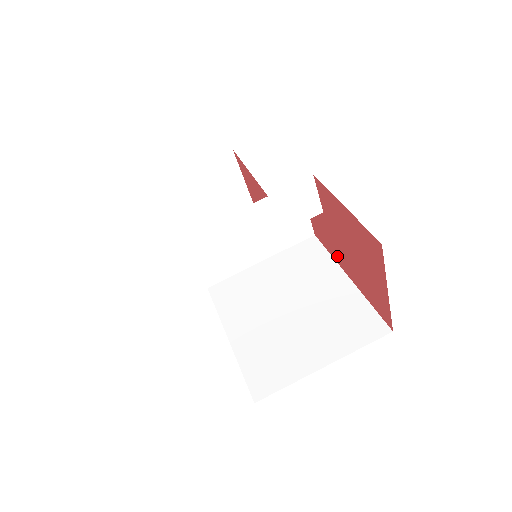
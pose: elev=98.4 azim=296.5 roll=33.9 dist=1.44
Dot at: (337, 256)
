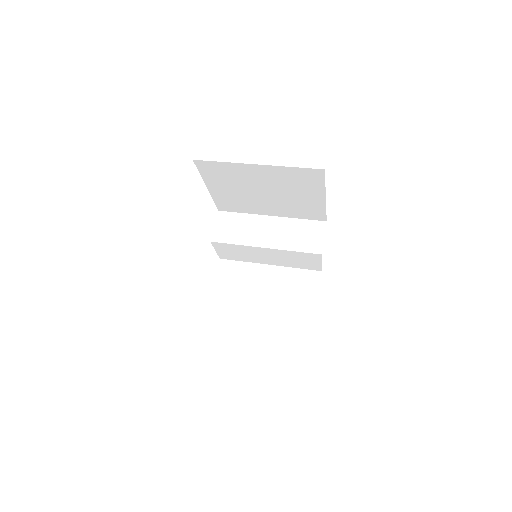
Dot at: occluded
